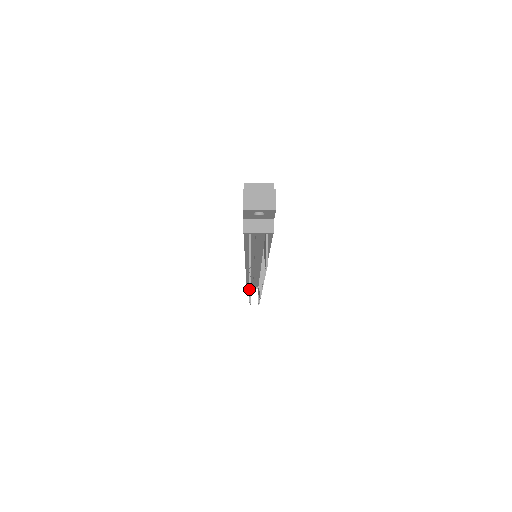
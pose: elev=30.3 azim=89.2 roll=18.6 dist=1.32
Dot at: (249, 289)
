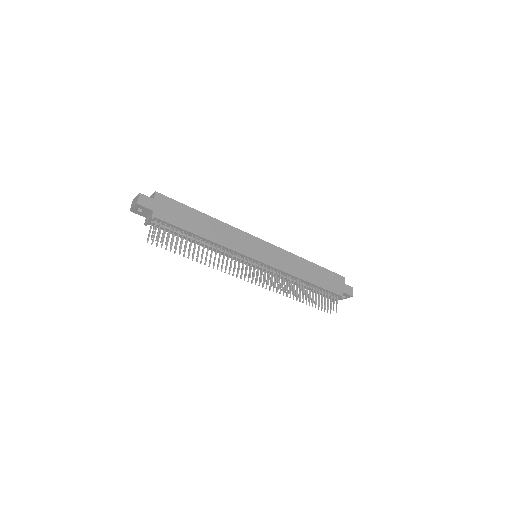
Dot at: occluded
